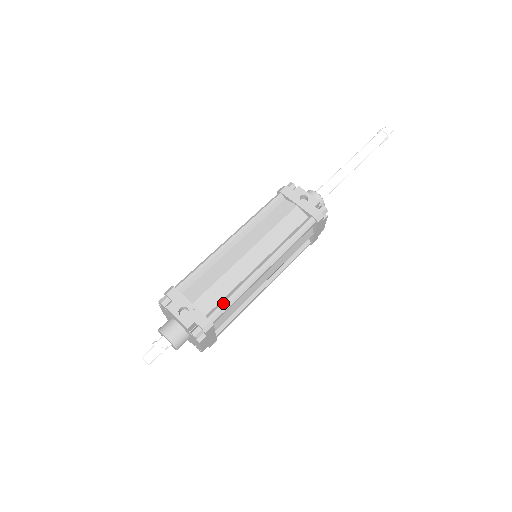
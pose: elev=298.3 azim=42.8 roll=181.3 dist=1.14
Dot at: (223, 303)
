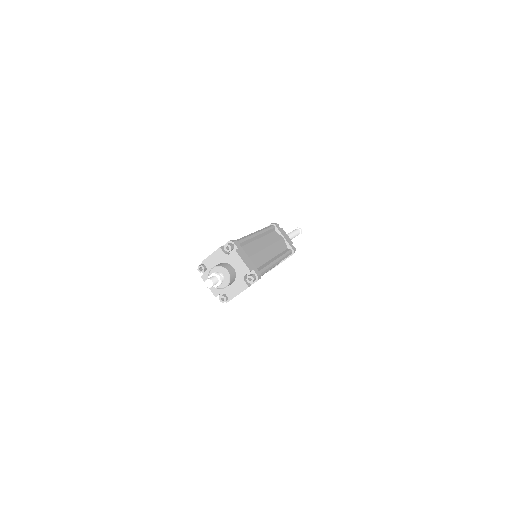
Dot at: occluded
